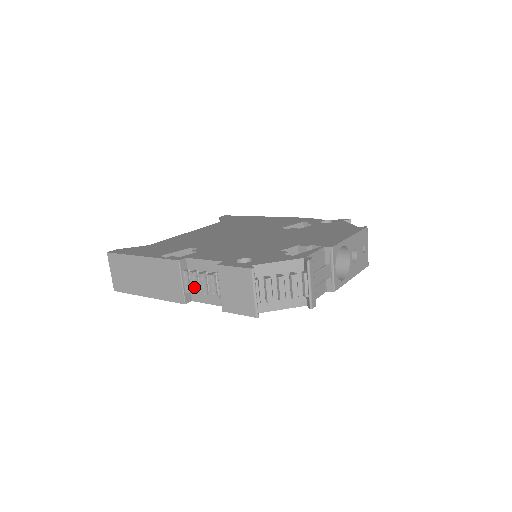
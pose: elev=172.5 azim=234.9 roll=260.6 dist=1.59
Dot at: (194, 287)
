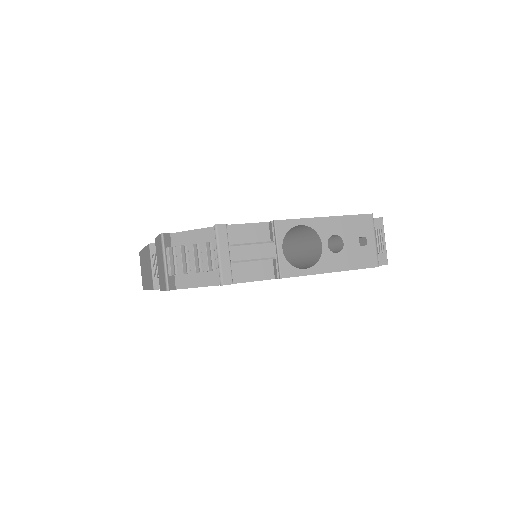
Dot at: (155, 270)
